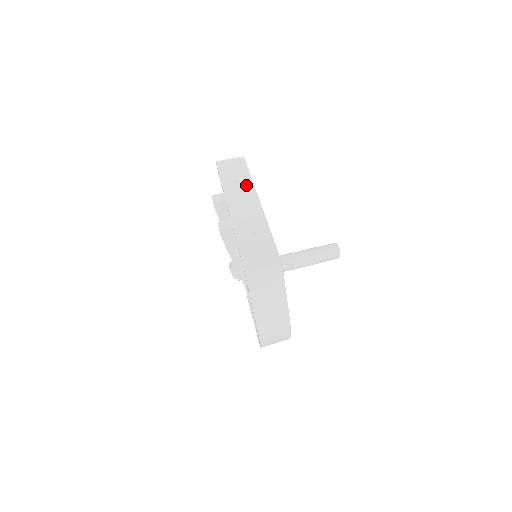
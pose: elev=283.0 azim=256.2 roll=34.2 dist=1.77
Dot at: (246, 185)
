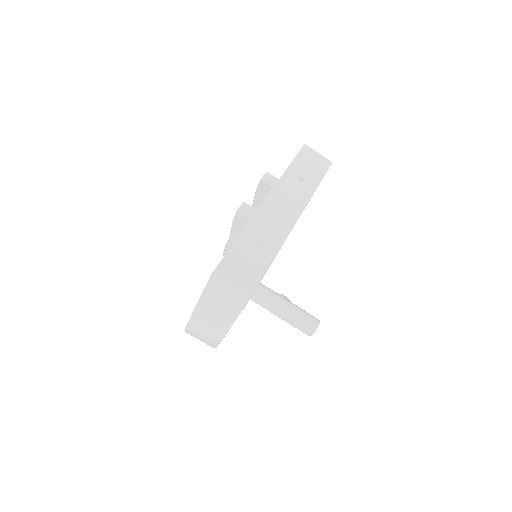
Dot at: (304, 191)
